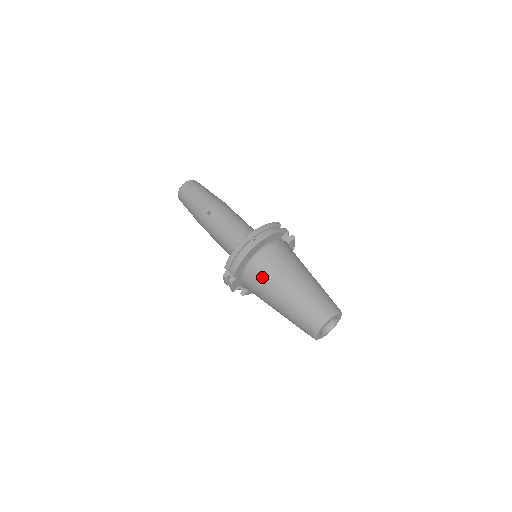
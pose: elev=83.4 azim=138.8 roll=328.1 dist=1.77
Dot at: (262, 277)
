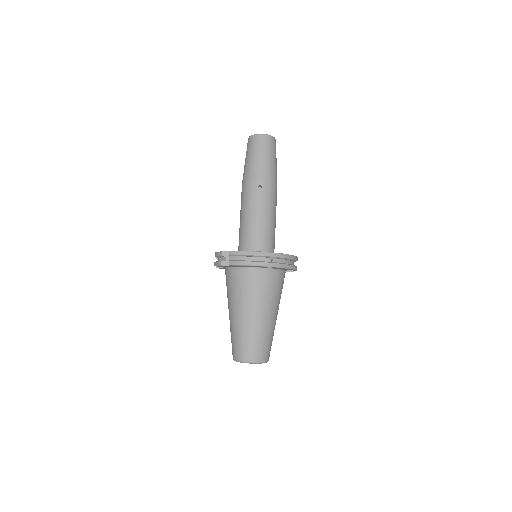
Dot at: (247, 288)
